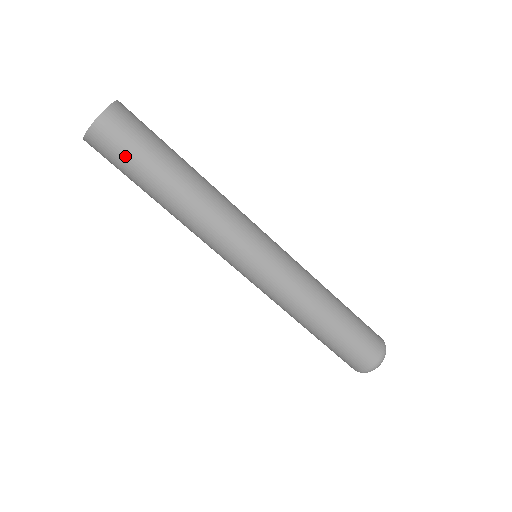
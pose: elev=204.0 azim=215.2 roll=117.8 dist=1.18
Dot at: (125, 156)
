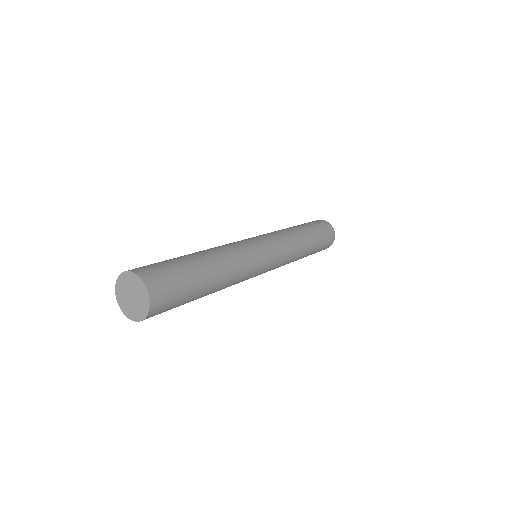
Dot at: occluded
